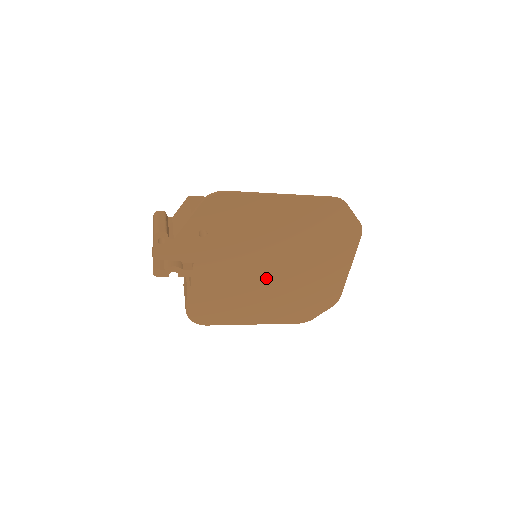
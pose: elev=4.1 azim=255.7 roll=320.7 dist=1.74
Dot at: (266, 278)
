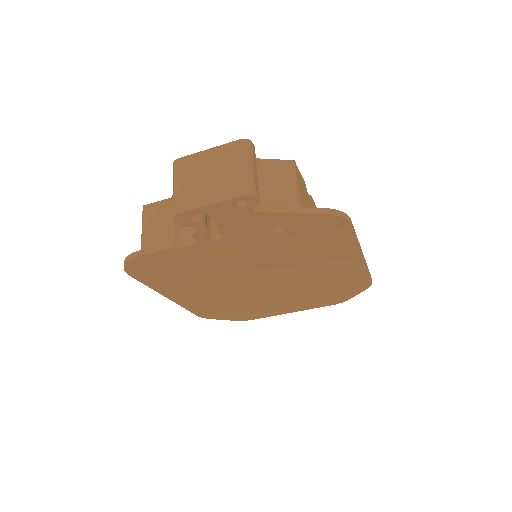
Dot at: (242, 283)
